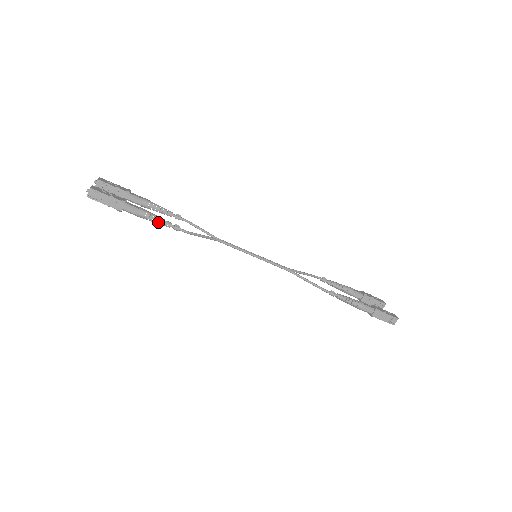
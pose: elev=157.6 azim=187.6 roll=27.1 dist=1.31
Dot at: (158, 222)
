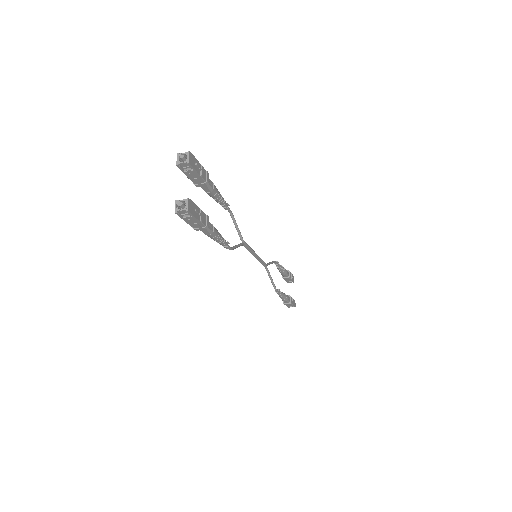
Dot at: (217, 242)
